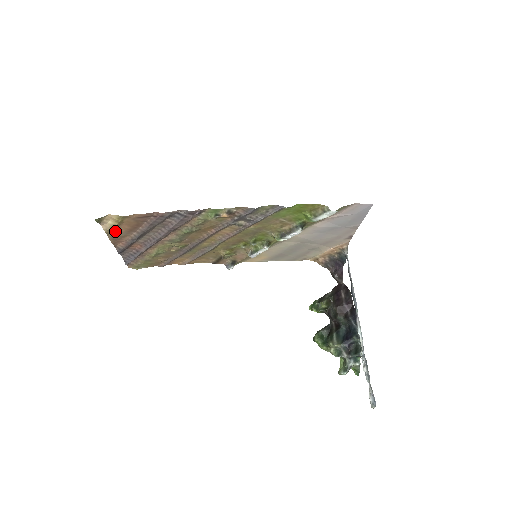
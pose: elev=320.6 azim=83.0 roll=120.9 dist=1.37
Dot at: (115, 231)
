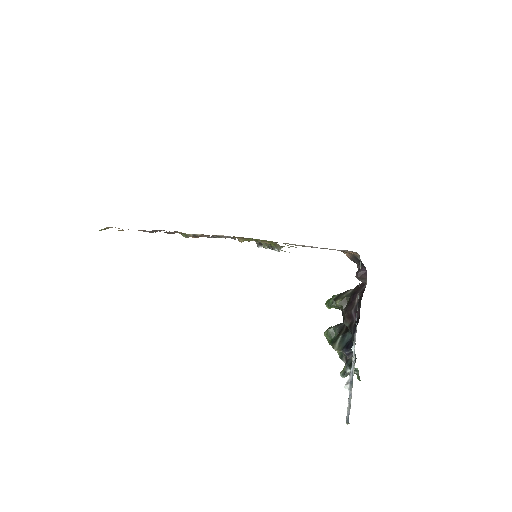
Dot at: occluded
